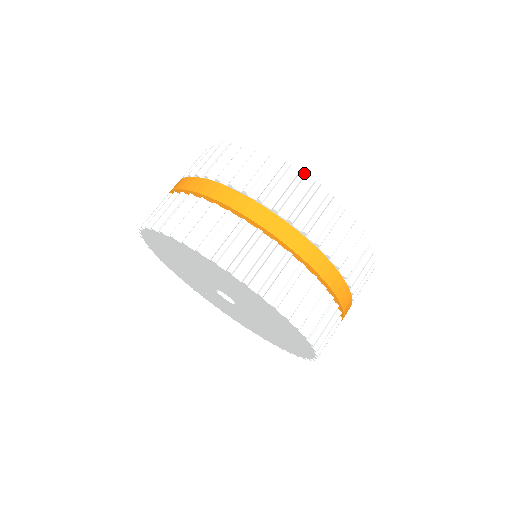
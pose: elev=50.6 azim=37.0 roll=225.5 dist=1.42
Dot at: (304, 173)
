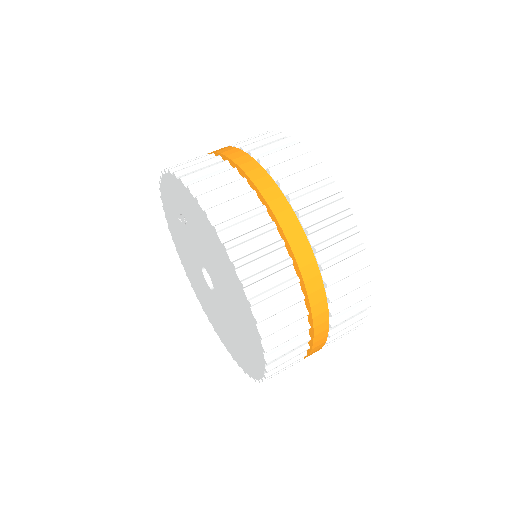
Dot at: occluded
